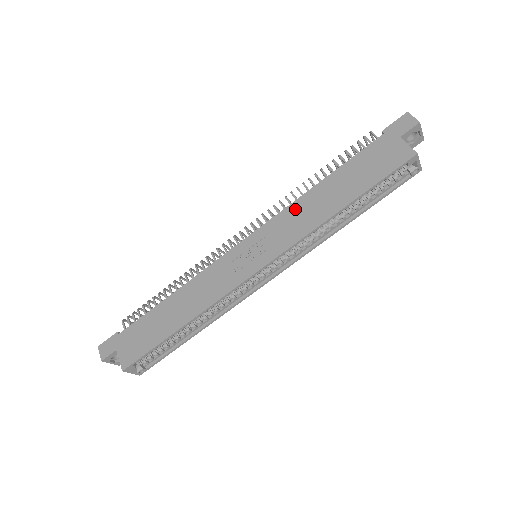
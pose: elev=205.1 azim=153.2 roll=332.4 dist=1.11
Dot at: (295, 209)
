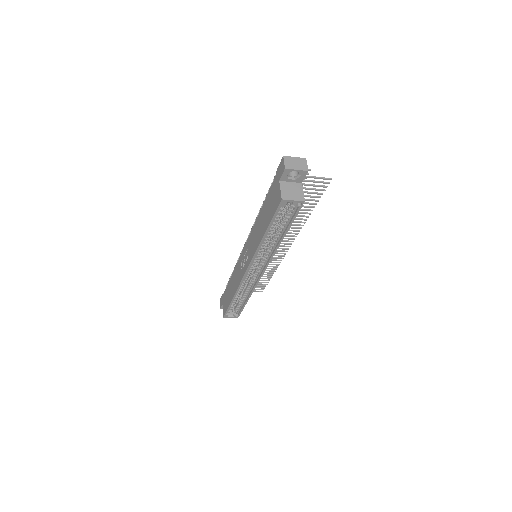
Dot at: (254, 231)
